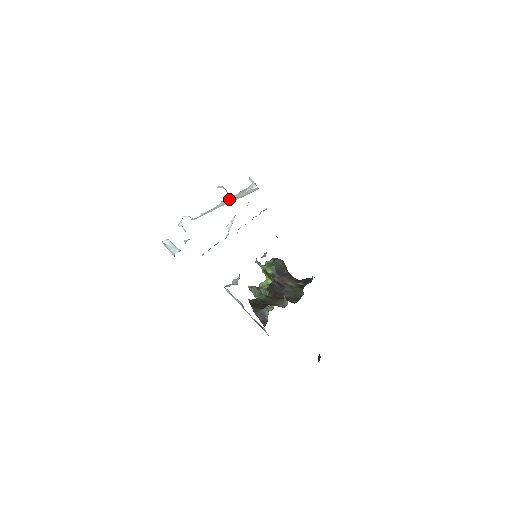
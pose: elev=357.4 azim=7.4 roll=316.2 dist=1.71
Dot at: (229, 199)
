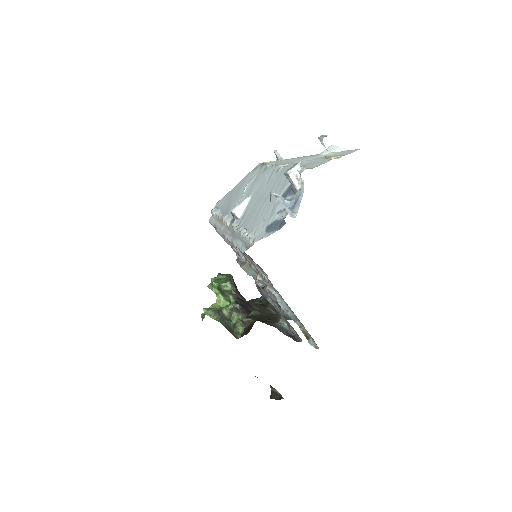
Dot at: occluded
